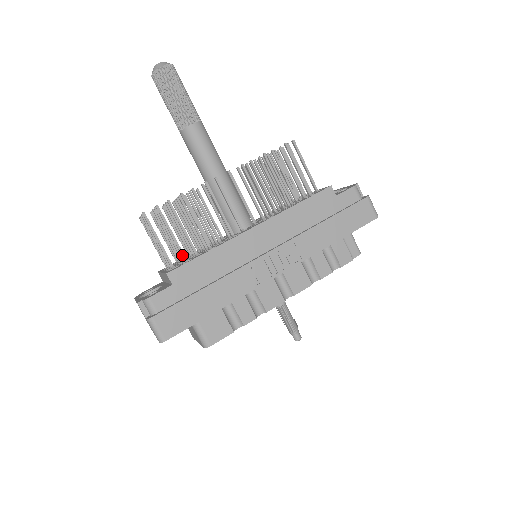
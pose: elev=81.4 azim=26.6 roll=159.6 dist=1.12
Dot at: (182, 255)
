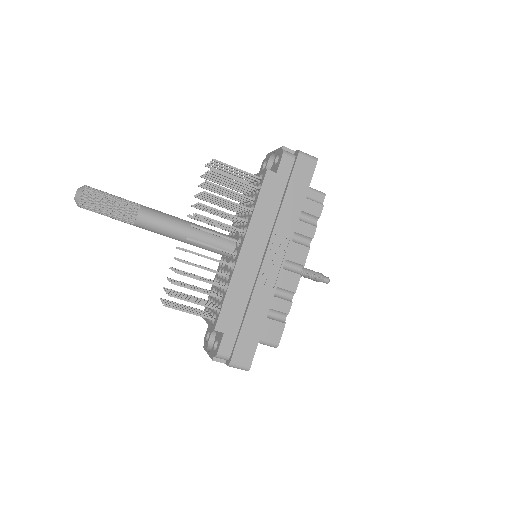
Dot at: occluded
